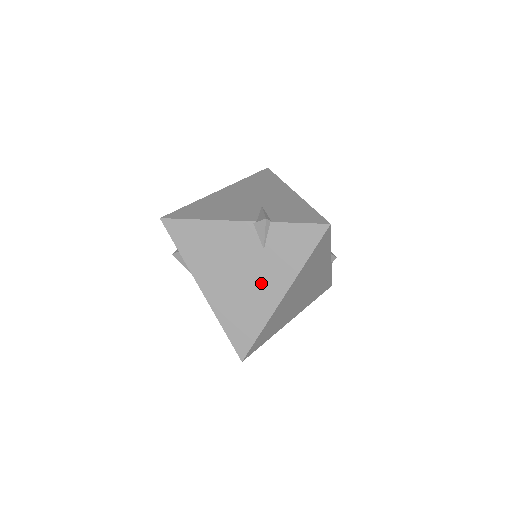
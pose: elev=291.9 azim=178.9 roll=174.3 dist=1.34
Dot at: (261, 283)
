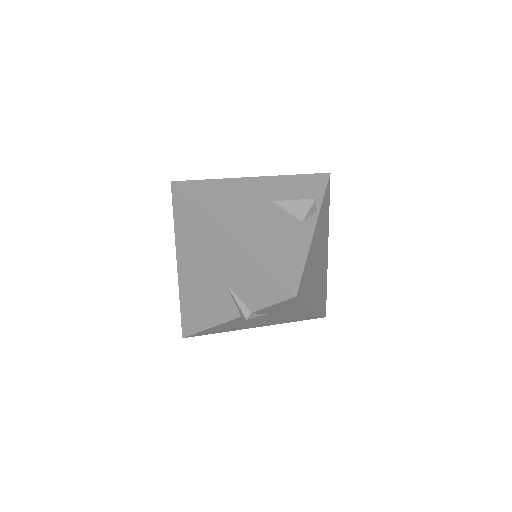
Dot at: (289, 314)
